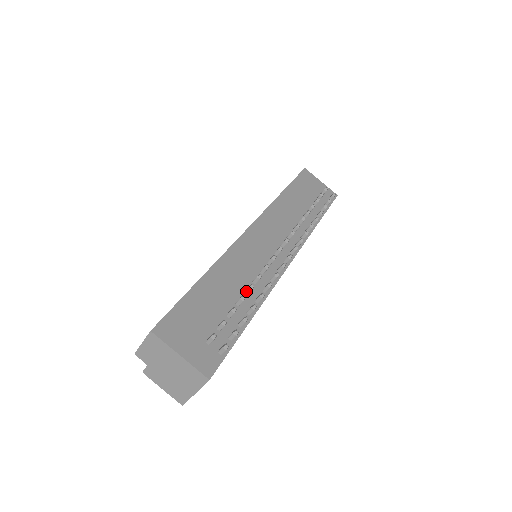
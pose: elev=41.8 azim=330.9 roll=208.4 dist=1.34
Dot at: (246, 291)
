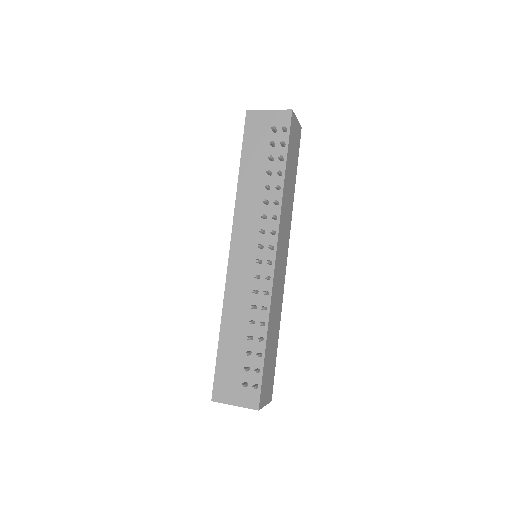
Dot at: (251, 324)
